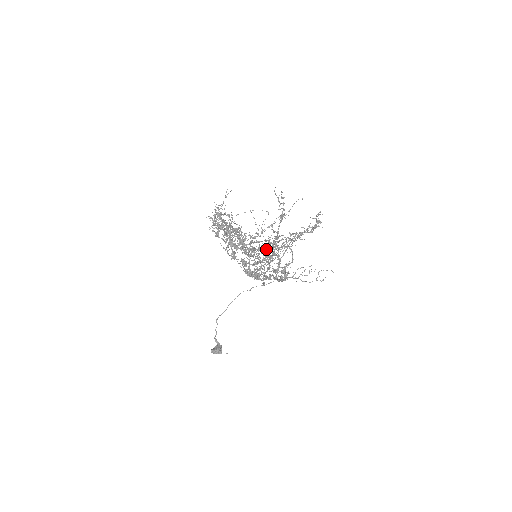
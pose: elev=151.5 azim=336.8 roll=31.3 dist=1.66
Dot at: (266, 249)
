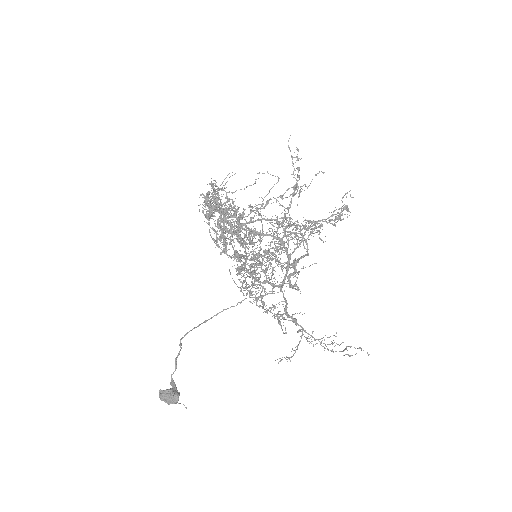
Dot at: occluded
